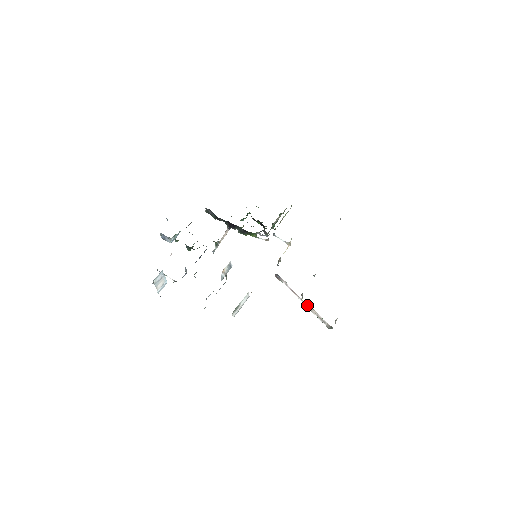
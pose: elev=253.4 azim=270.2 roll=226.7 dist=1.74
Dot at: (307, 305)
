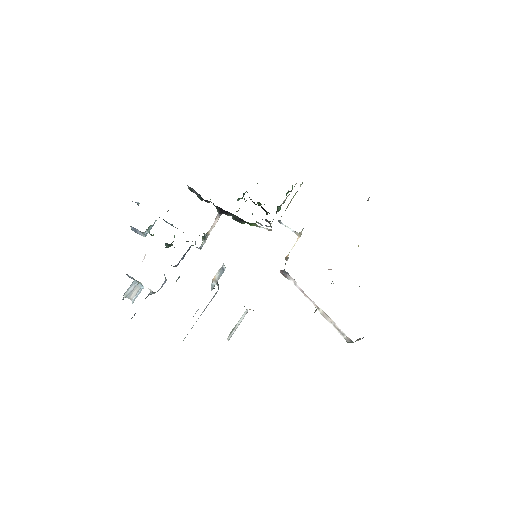
Dot at: (321, 311)
